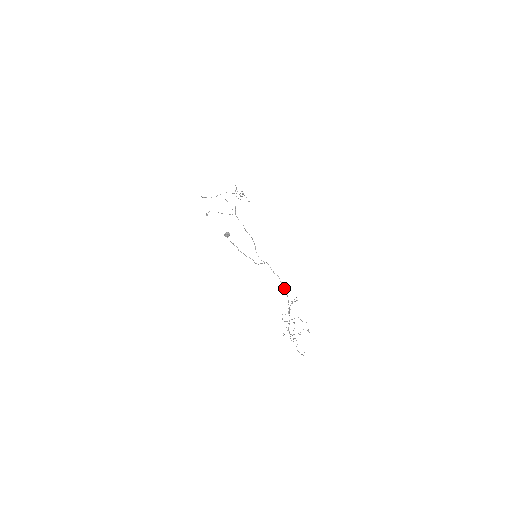
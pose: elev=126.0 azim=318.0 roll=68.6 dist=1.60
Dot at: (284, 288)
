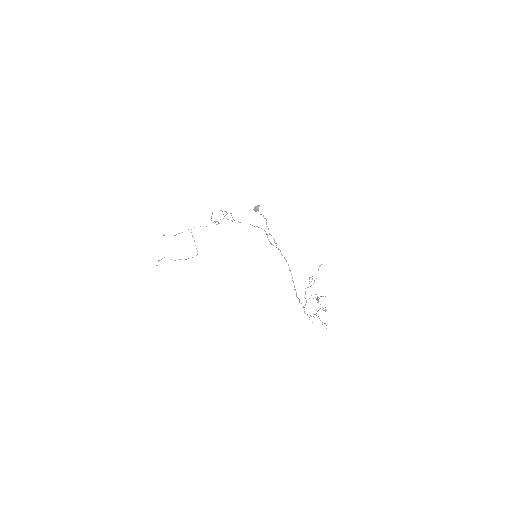
Dot at: (292, 277)
